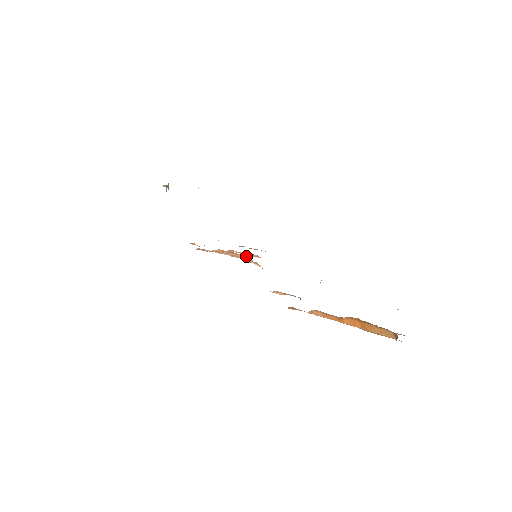
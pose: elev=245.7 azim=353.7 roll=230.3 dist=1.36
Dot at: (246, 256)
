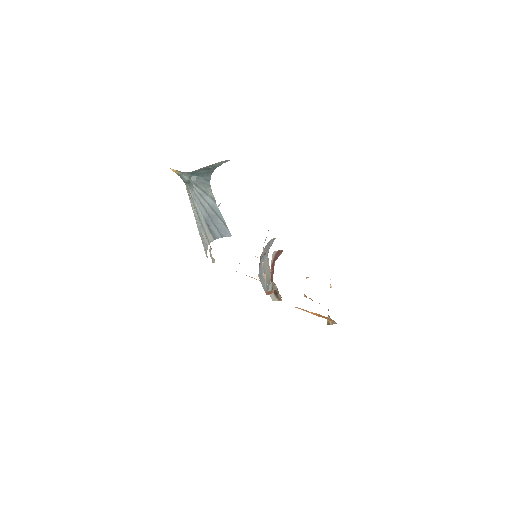
Dot at: occluded
